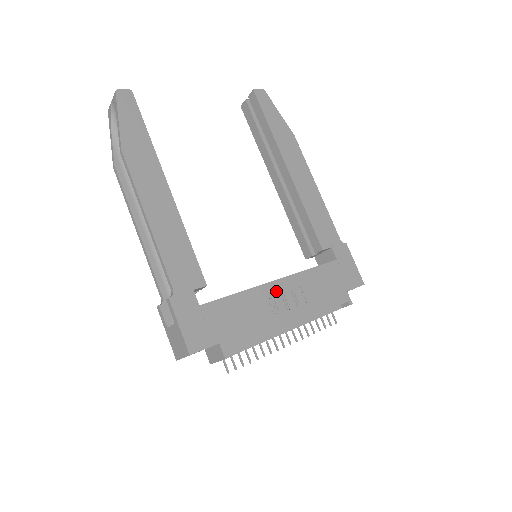
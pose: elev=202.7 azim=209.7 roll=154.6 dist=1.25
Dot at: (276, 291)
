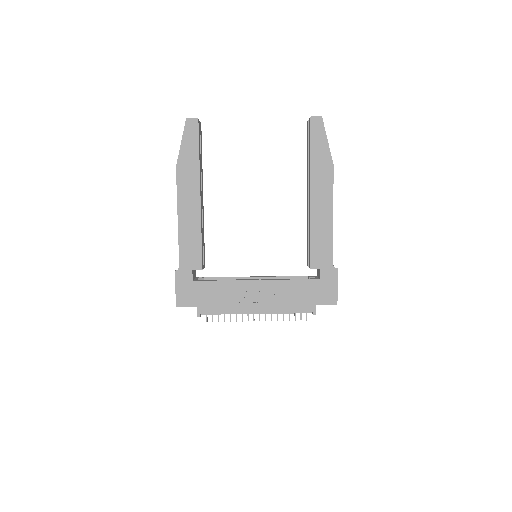
Dot at: (253, 287)
